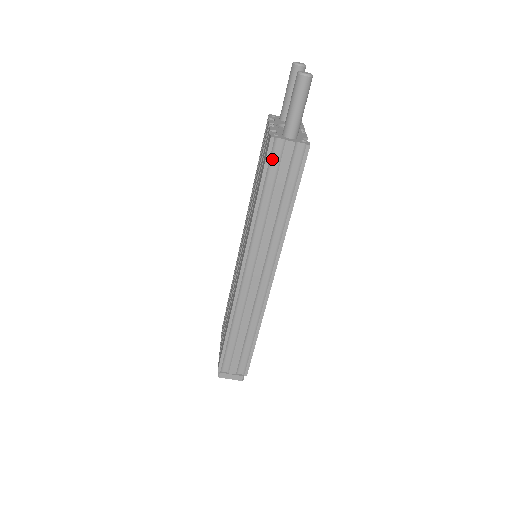
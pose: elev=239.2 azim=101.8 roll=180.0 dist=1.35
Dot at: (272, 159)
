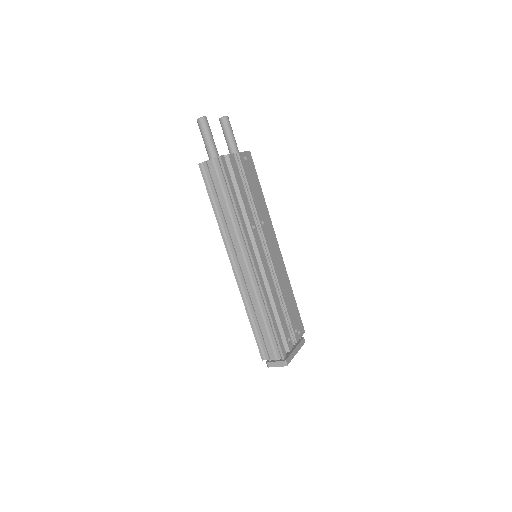
Dot at: (207, 177)
